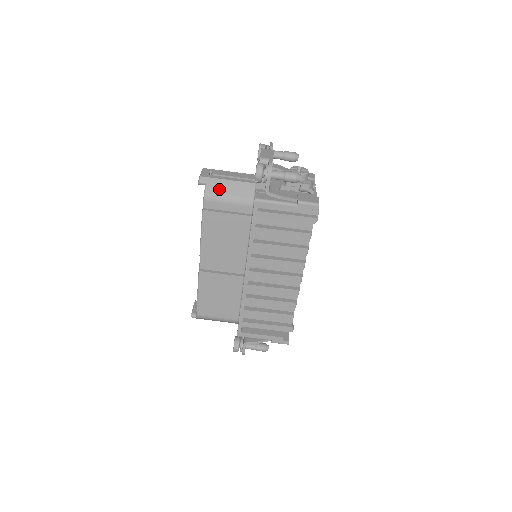
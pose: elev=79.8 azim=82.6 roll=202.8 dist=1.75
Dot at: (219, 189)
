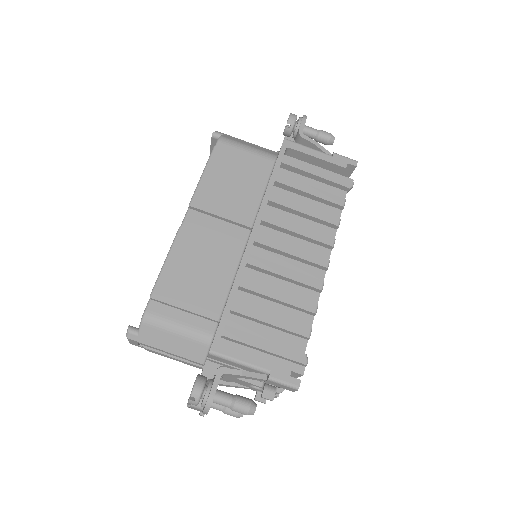
Dot at: (237, 140)
